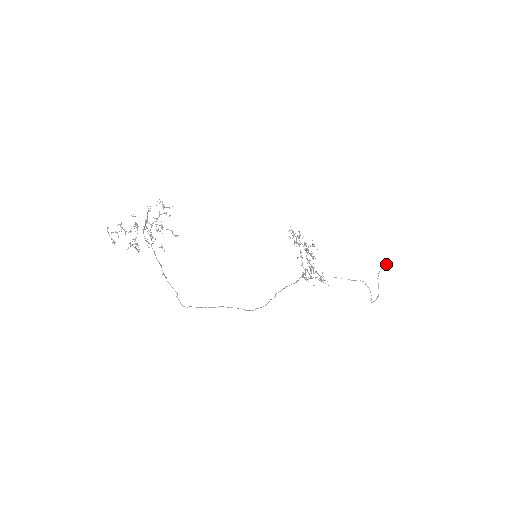
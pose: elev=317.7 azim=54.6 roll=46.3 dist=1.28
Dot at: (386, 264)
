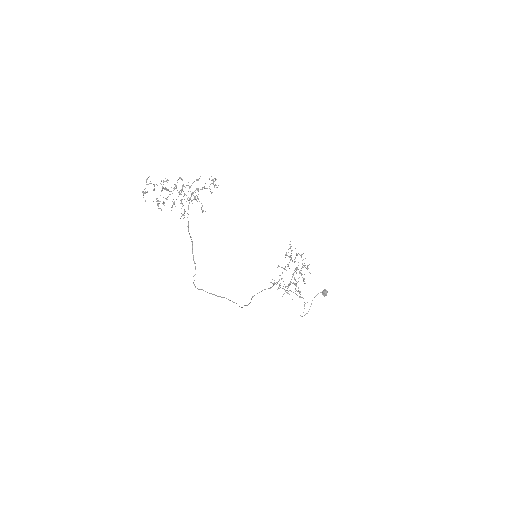
Dot at: (325, 291)
